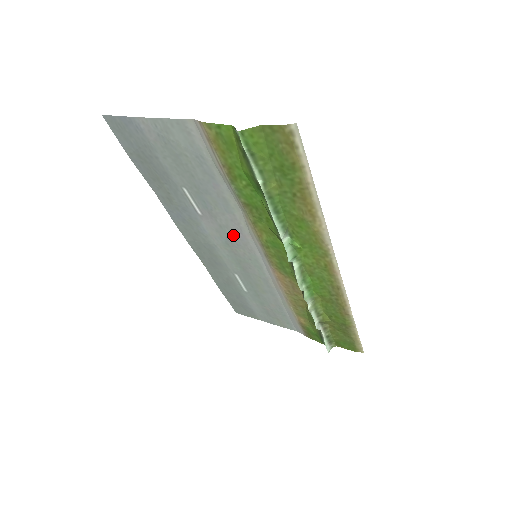
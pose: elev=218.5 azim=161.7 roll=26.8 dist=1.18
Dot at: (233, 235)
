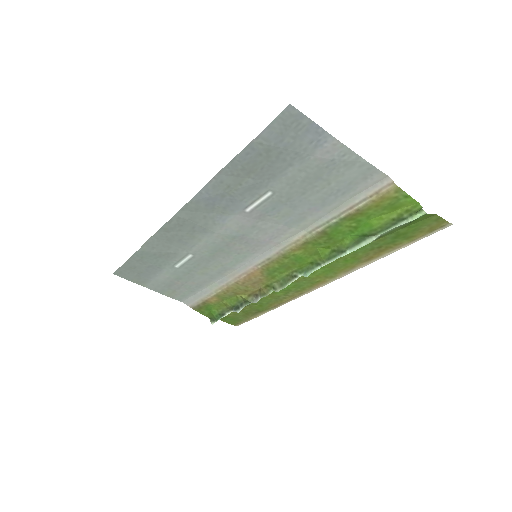
Dot at: (256, 236)
